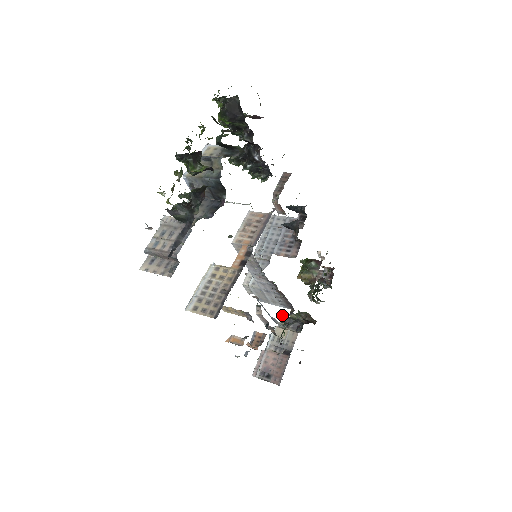
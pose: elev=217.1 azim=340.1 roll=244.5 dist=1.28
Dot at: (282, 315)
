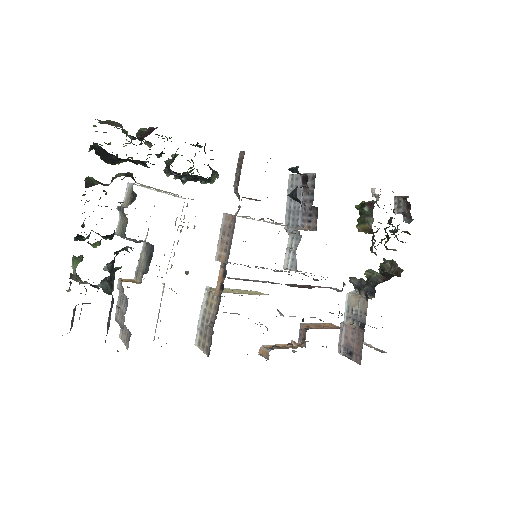
Dot at: (351, 280)
